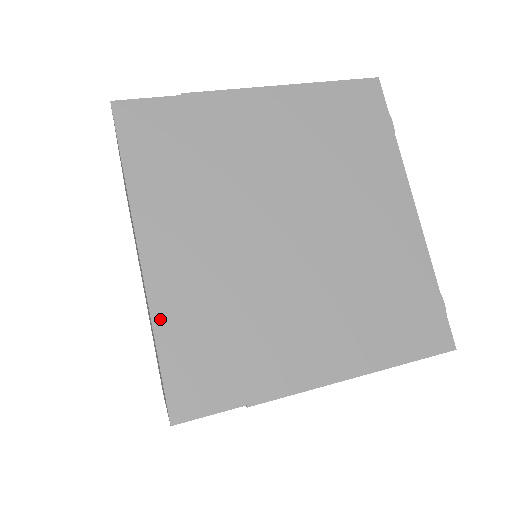
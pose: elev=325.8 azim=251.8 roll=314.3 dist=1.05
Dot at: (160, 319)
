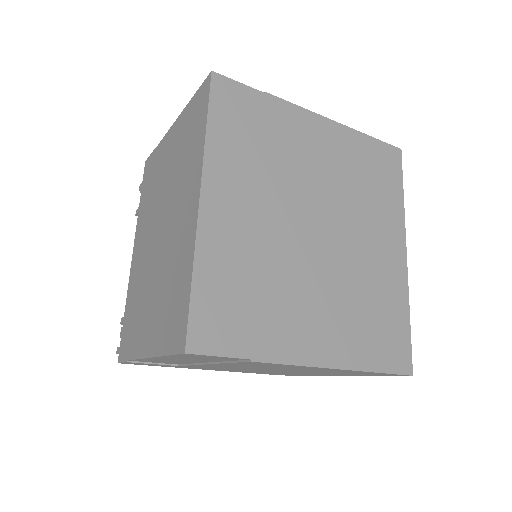
Dot at: (202, 258)
